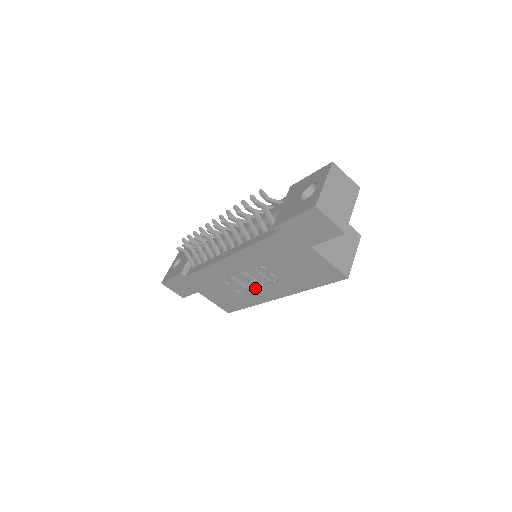
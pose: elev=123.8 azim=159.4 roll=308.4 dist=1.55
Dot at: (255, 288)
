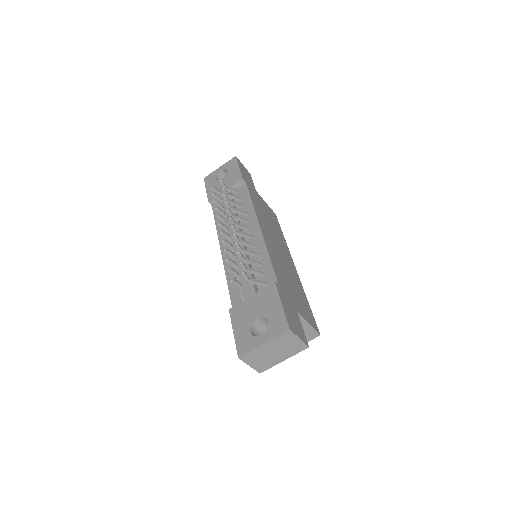
Dot at: occluded
